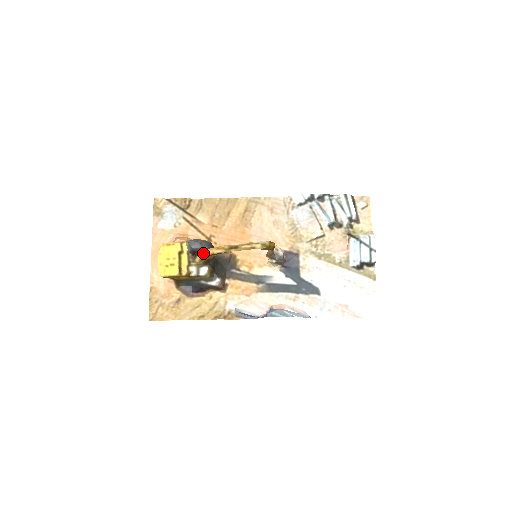
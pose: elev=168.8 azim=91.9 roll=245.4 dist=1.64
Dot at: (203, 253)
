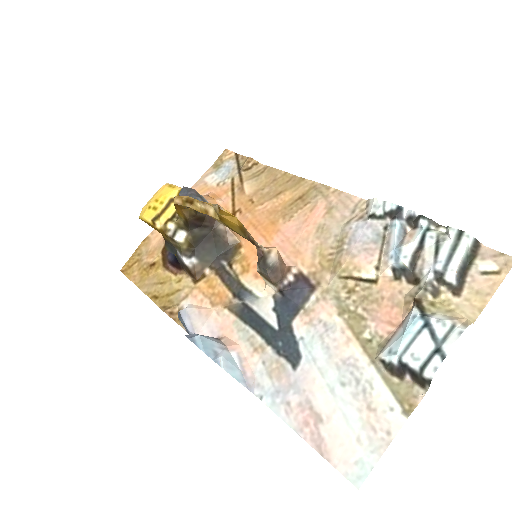
Dot at: occluded
